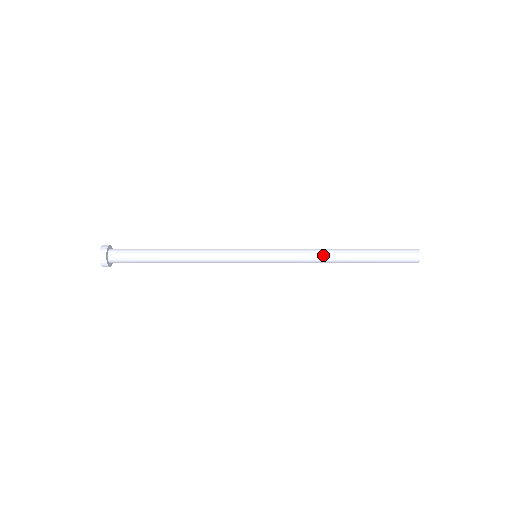
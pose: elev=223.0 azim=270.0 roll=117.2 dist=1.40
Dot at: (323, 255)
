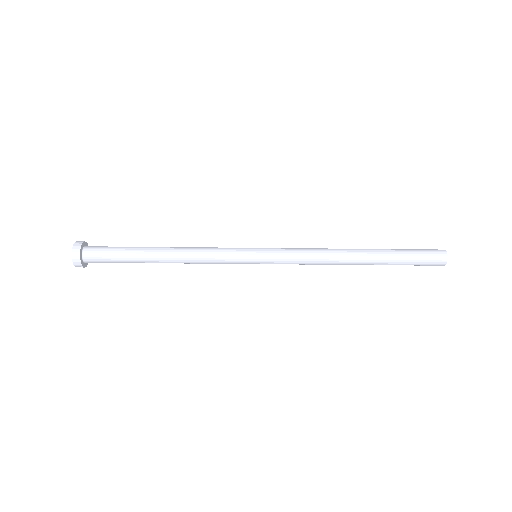
Dot at: (334, 260)
